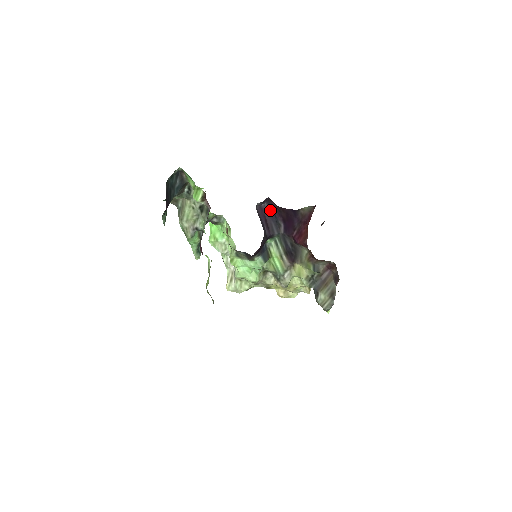
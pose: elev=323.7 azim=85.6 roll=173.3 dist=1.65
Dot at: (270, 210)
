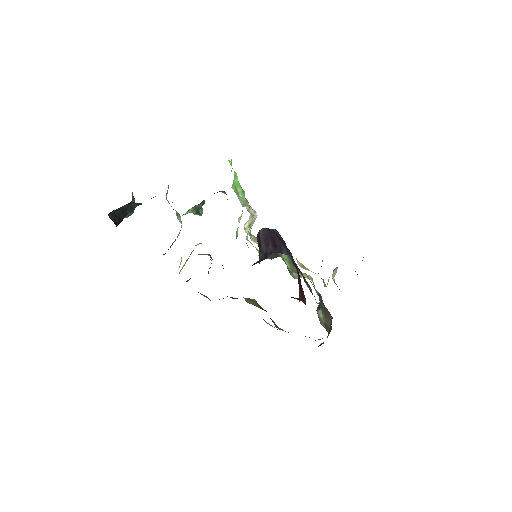
Dot at: (280, 237)
